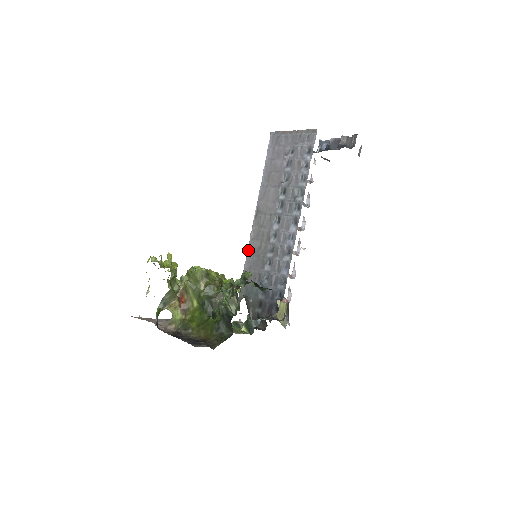
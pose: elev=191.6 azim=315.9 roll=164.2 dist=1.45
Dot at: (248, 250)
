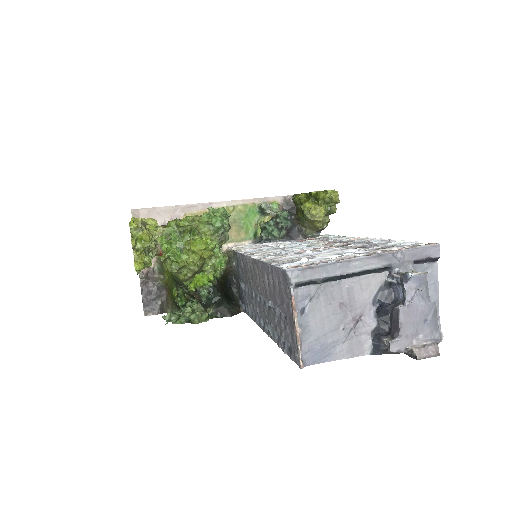
Dot at: (244, 256)
